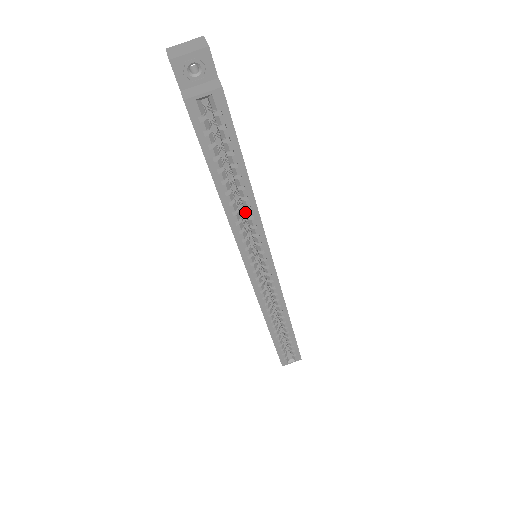
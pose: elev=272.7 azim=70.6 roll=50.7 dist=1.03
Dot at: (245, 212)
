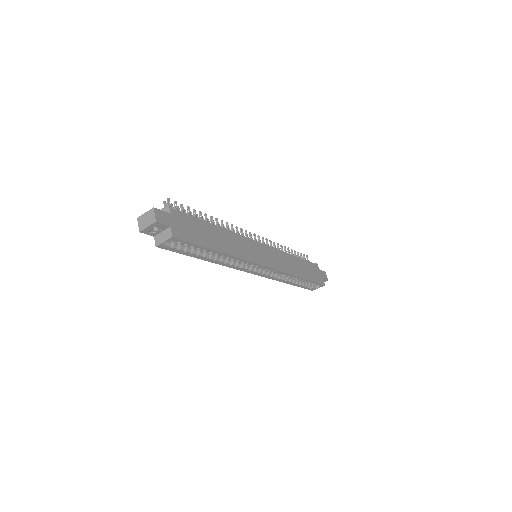
Dot at: occluded
